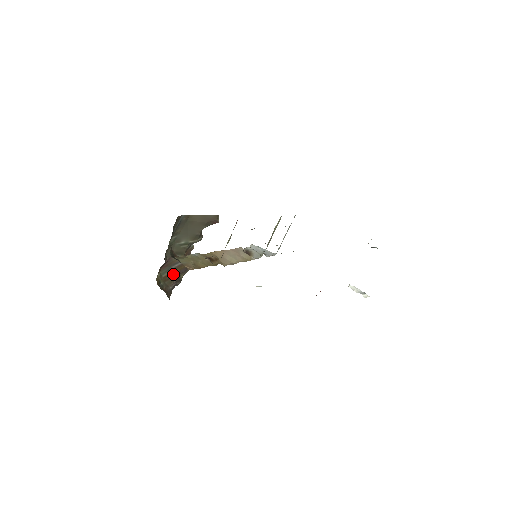
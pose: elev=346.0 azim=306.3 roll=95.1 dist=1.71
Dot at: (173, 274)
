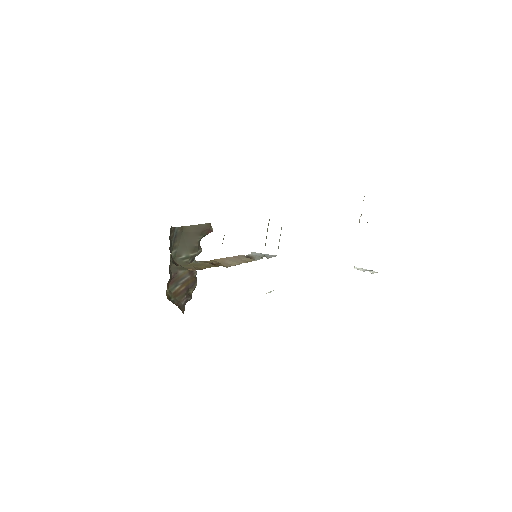
Dot at: (182, 289)
